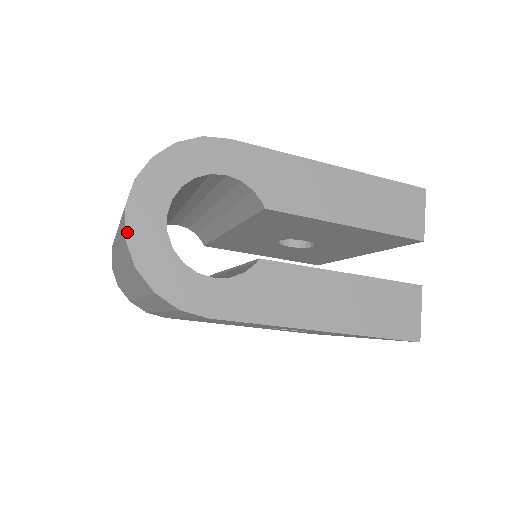
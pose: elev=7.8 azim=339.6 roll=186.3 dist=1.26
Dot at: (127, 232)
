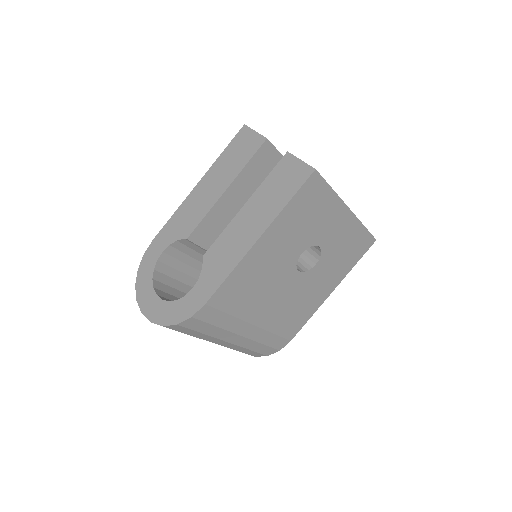
Dot at: (149, 319)
